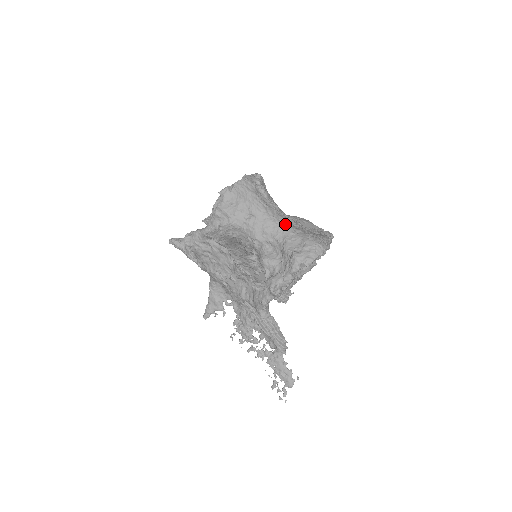
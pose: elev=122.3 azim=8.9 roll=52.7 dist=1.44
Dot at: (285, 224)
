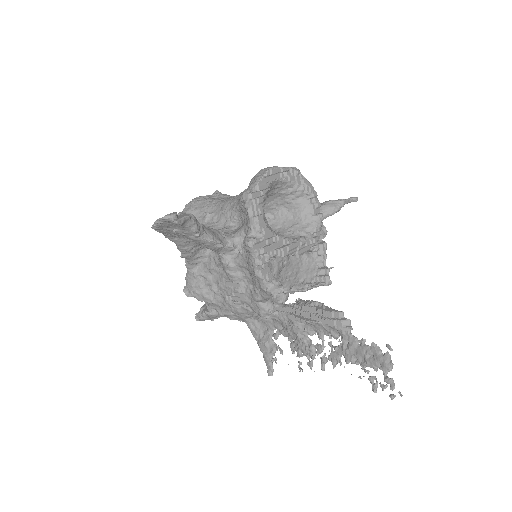
Dot at: occluded
